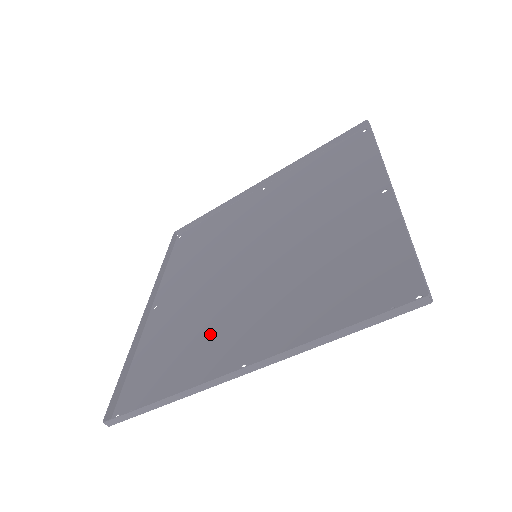
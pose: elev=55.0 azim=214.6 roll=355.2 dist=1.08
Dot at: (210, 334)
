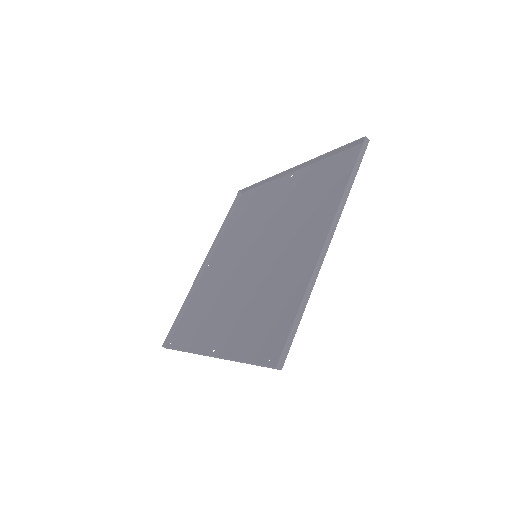
Dot at: (215, 313)
